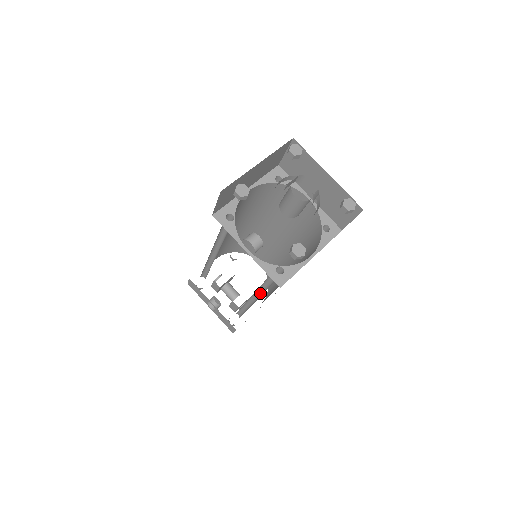
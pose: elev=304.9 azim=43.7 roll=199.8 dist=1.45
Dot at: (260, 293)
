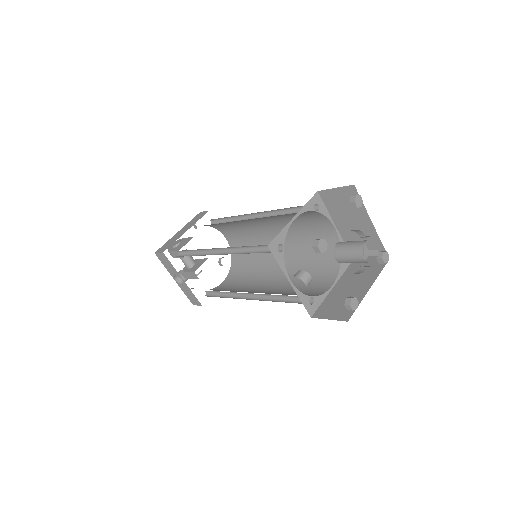
Dot at: (259, 295)
